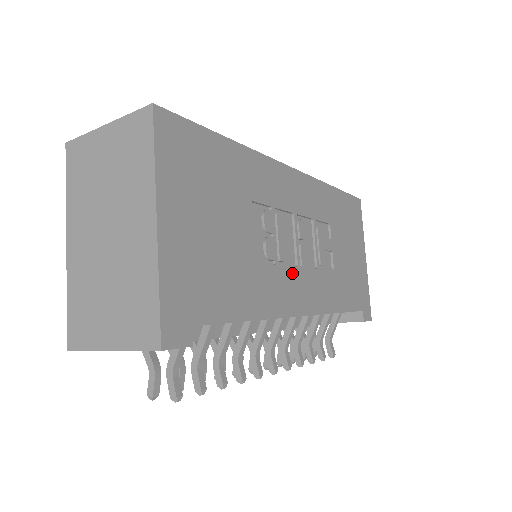
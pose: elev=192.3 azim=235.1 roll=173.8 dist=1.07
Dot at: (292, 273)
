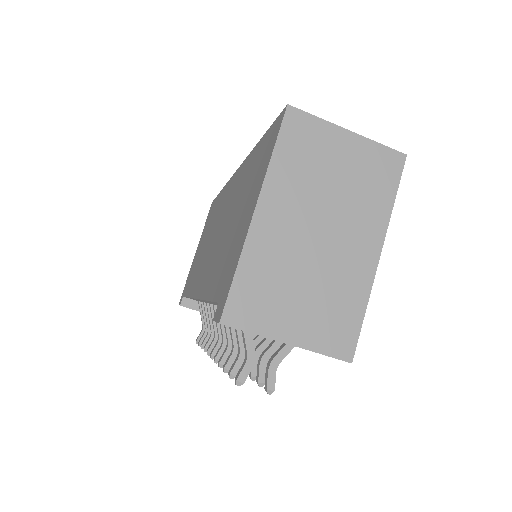
Dot at: occluded
